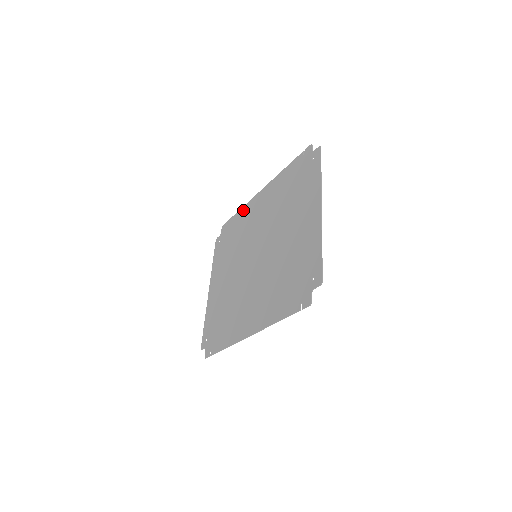
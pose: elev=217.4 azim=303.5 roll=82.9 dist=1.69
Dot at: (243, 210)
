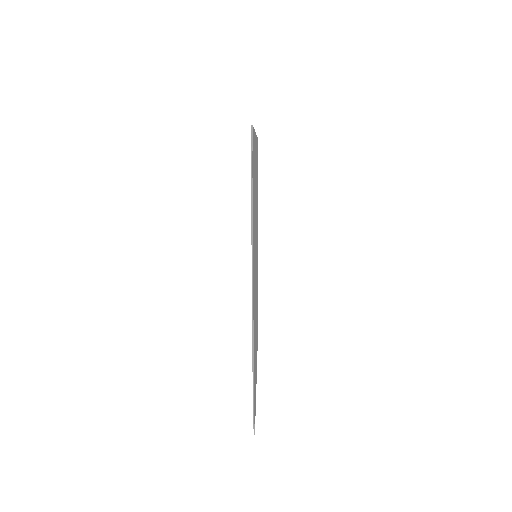
Dot at: occluded
